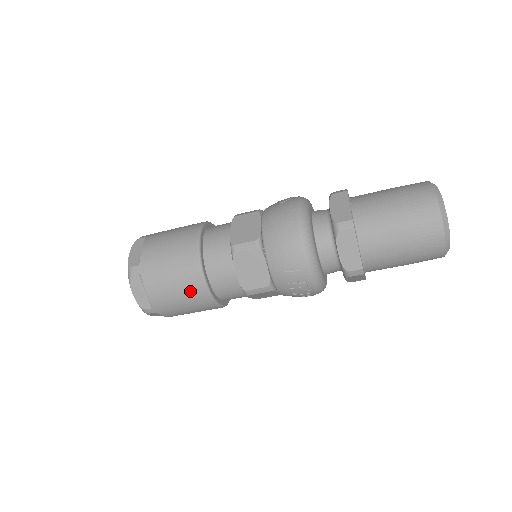
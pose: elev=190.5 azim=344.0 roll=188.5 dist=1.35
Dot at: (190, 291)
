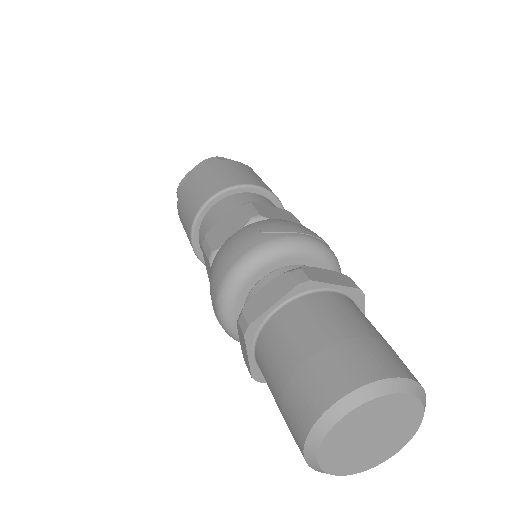
Dot at: occluded
